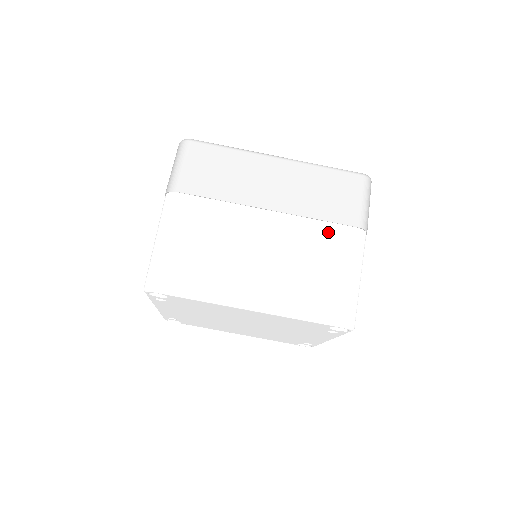
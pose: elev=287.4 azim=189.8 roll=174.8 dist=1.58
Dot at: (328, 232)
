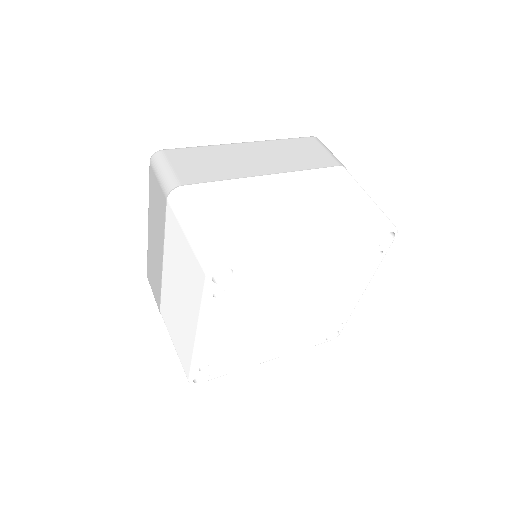
Dot at: (323, 175)
